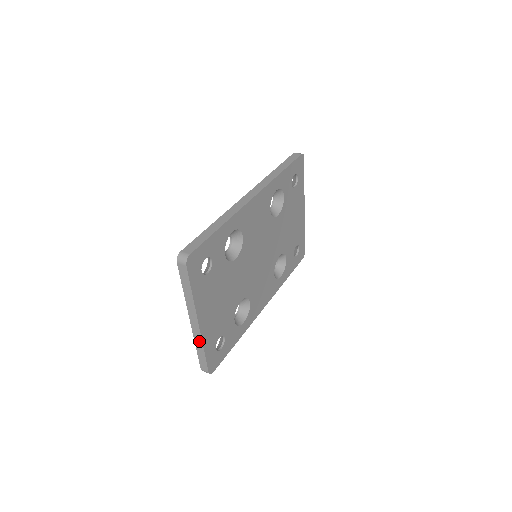
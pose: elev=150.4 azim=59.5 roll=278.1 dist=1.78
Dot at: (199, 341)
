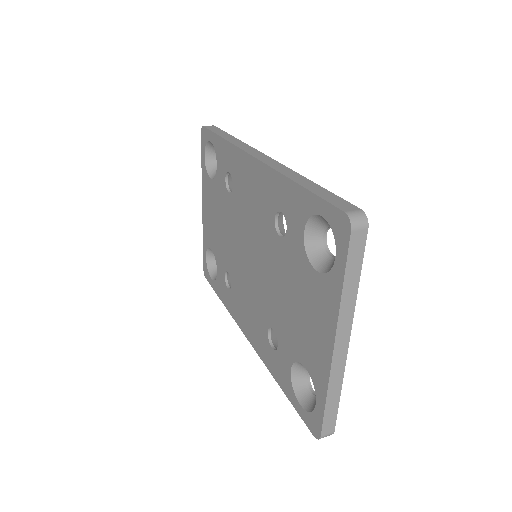
Dot at: (338, 378)
